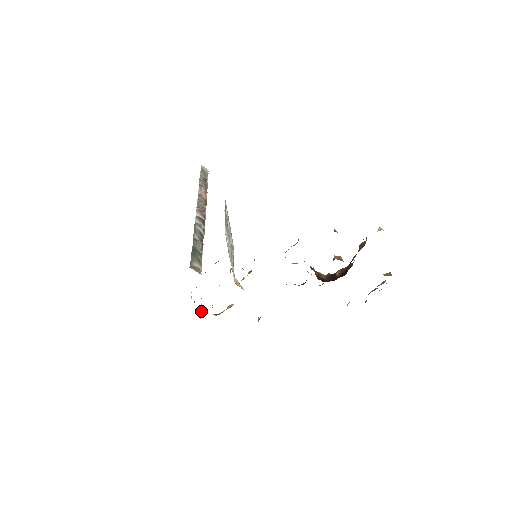
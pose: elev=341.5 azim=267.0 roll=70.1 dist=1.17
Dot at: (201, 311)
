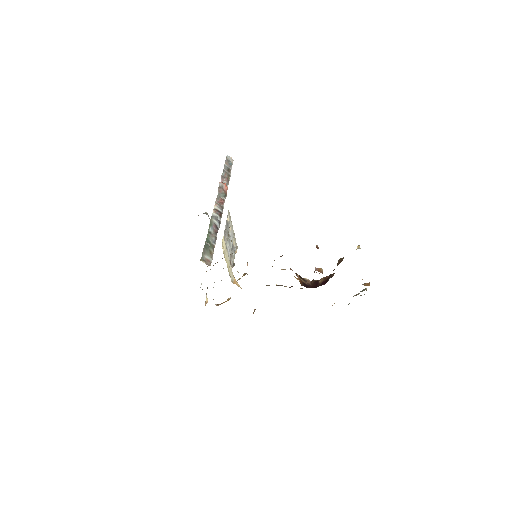
Dot at: occluded
